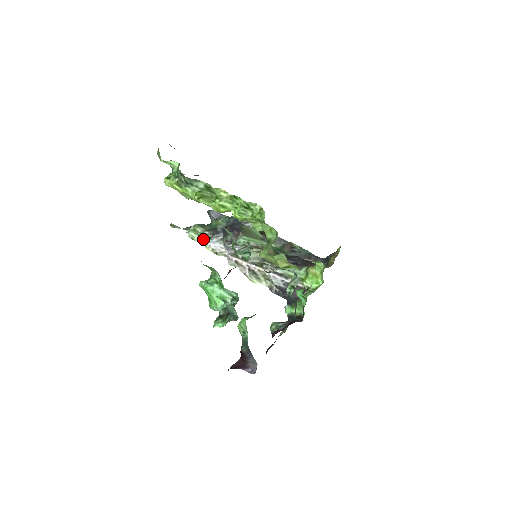
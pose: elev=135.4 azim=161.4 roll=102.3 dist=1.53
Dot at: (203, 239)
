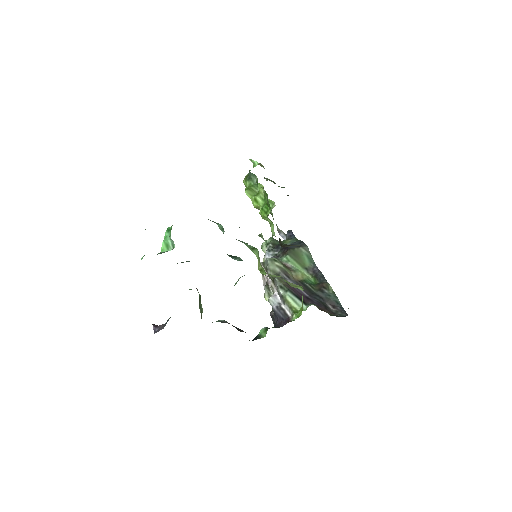
Dot at: occluded
